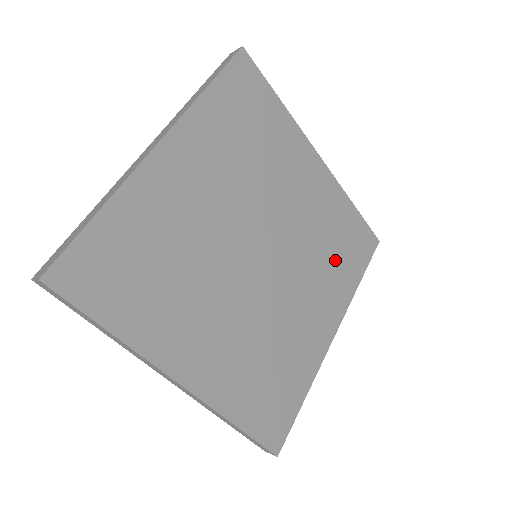
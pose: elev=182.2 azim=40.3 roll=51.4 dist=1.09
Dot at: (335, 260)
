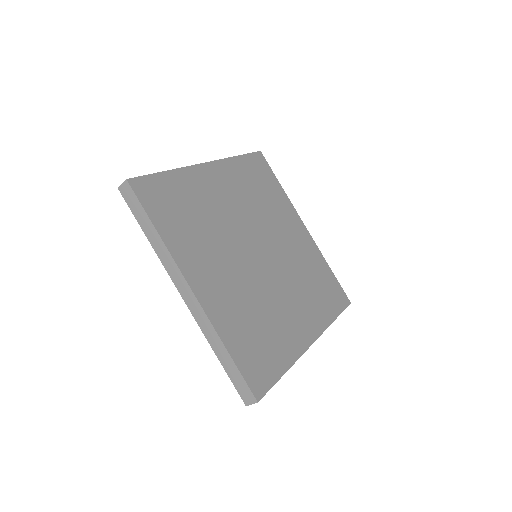
Dot at: (315, 292)
